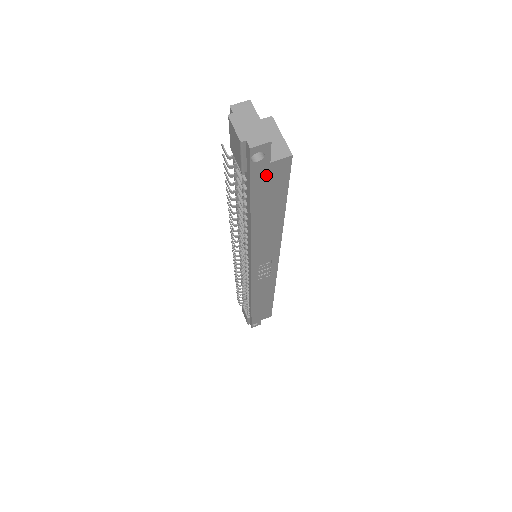
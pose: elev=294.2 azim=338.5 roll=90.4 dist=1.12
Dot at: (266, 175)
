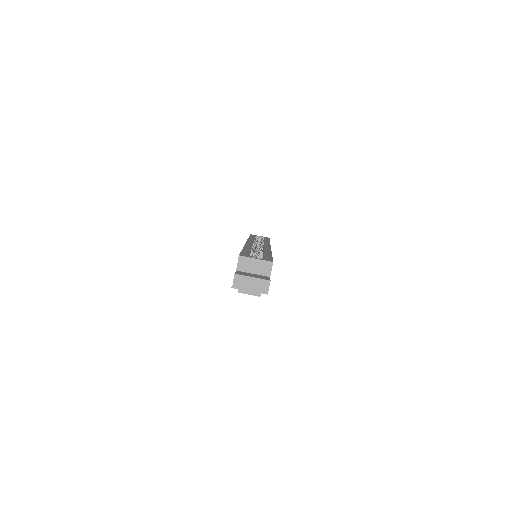
Dot at: occluded
